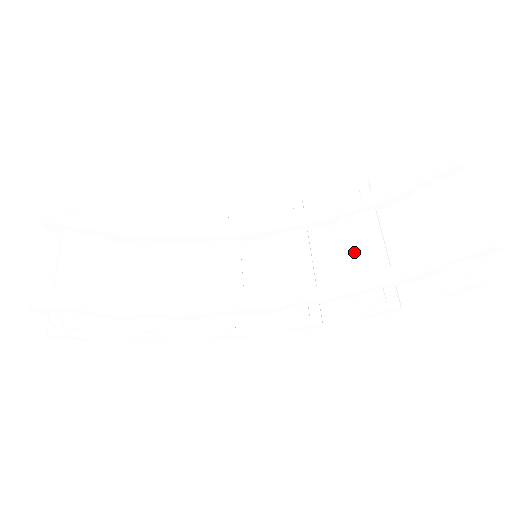
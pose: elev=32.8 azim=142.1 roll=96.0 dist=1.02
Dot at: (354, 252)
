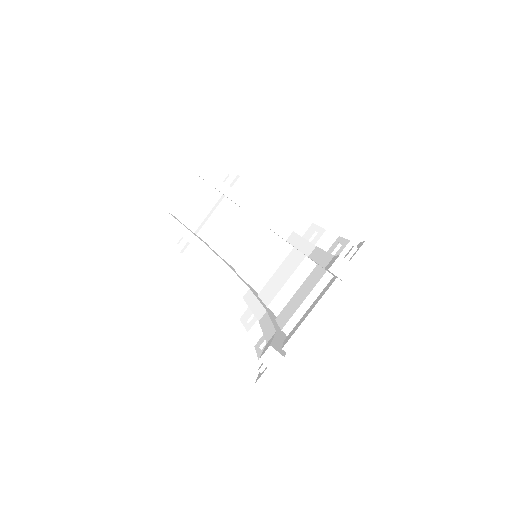
Dot at: (294, 297)
